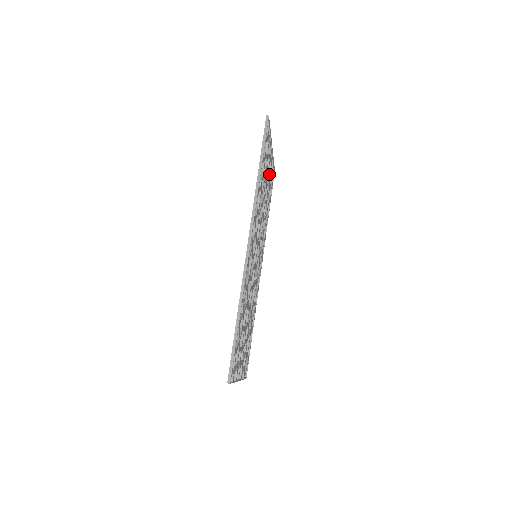
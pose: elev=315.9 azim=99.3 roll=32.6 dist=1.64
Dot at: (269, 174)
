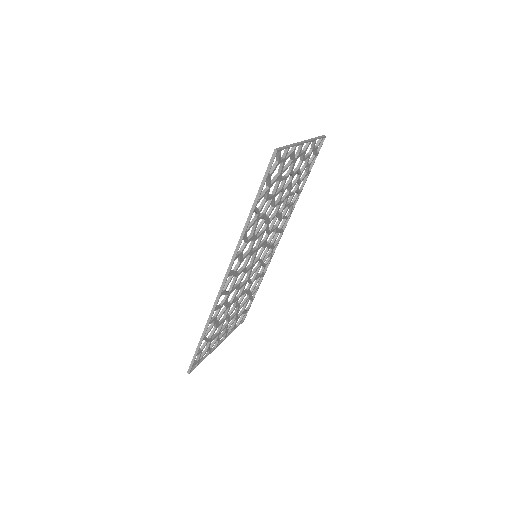
Dot at: (298, 166)
